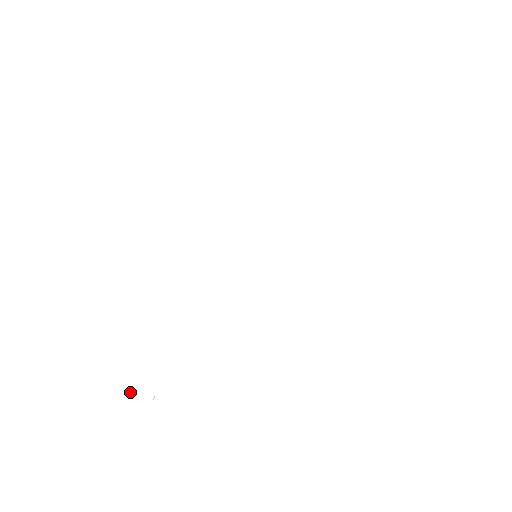
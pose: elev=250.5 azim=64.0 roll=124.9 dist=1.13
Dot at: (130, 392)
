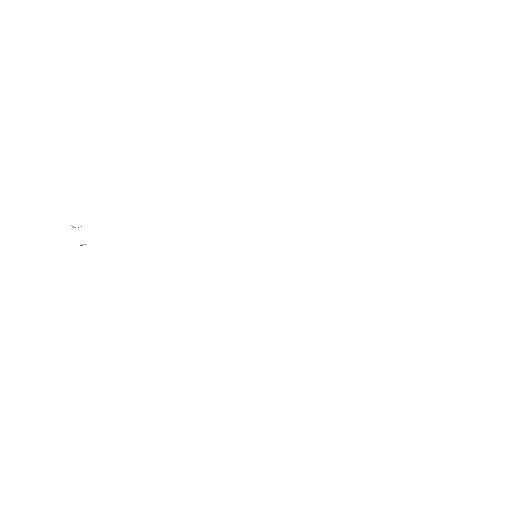
Dot at: (75, 227)
